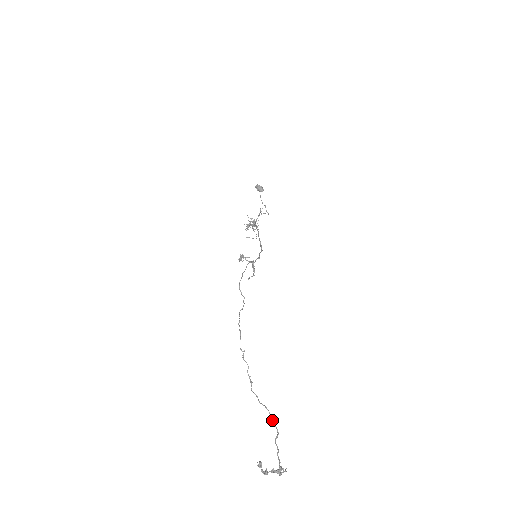
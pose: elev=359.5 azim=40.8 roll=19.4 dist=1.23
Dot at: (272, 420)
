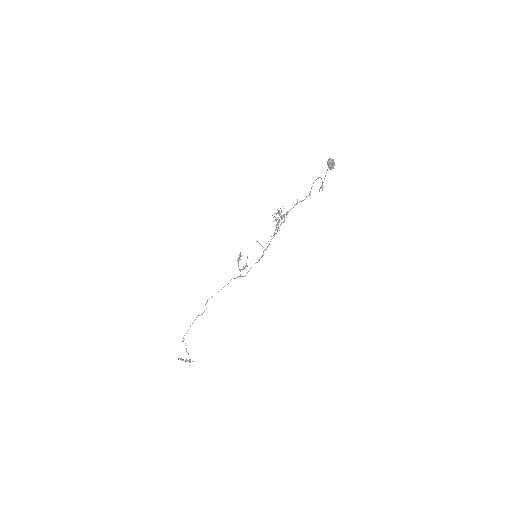
Dot at: occluded
